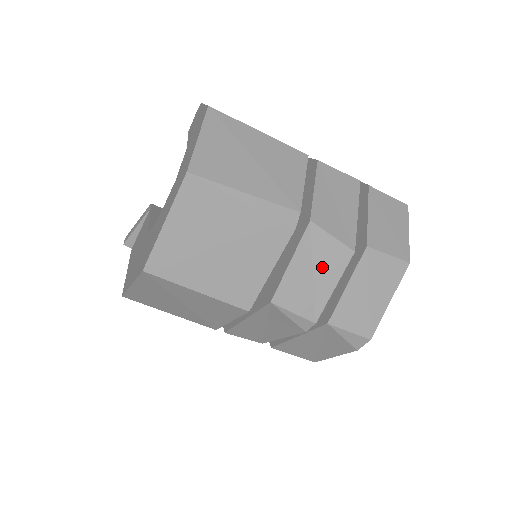
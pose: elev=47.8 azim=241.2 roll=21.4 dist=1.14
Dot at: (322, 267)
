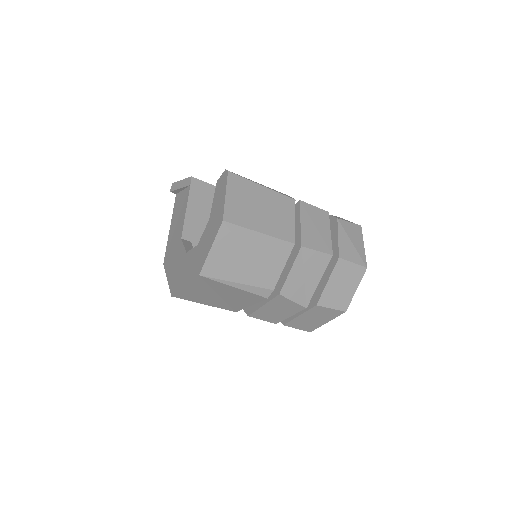
Dot at: (284, 309)
